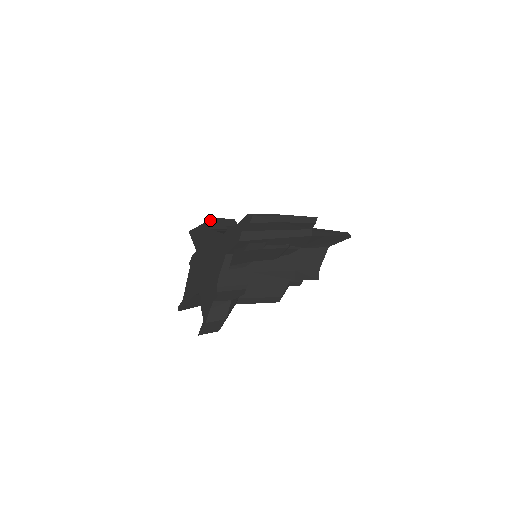
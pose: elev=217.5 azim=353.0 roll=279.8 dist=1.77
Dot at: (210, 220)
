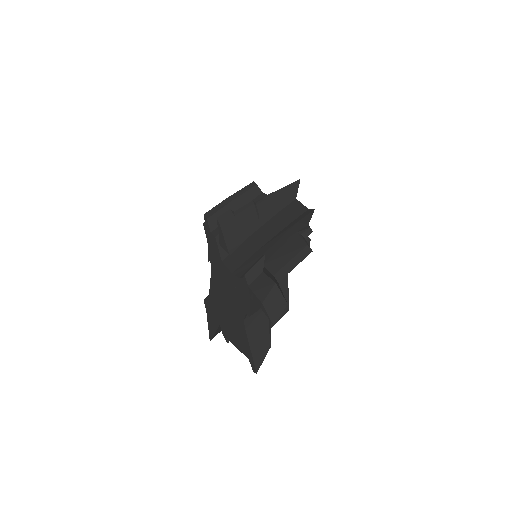
Dot at: (206, 297)
